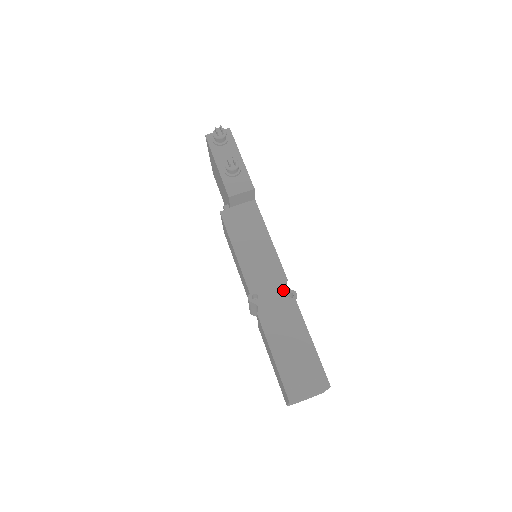
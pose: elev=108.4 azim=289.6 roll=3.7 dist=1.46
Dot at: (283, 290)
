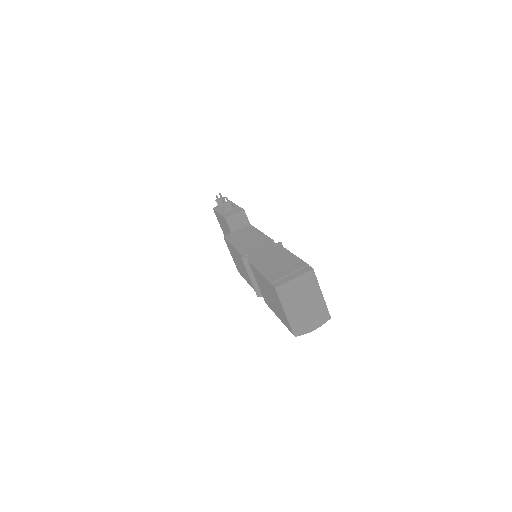
Dot at: (270, 245)
